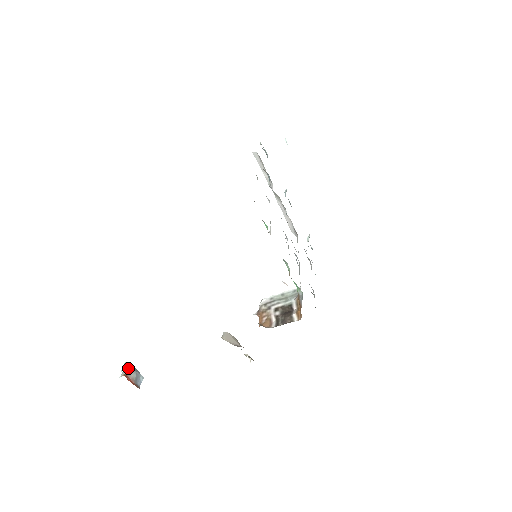
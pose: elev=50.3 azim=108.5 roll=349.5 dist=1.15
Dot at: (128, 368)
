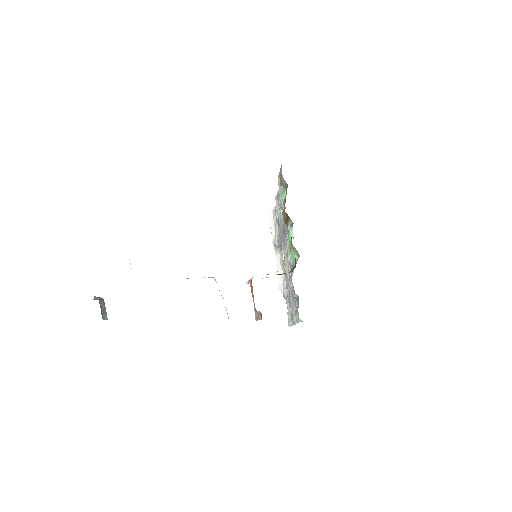
Dot at: occluded
